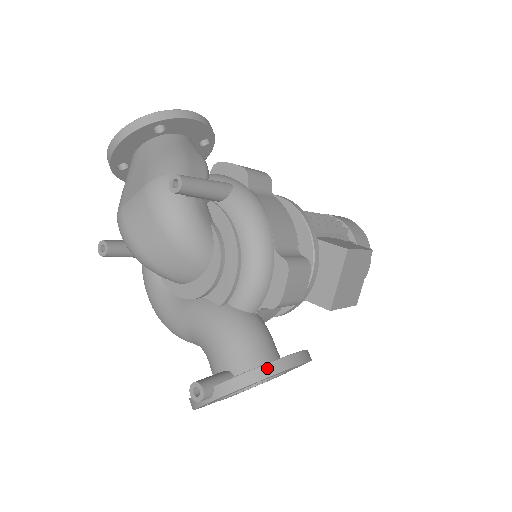
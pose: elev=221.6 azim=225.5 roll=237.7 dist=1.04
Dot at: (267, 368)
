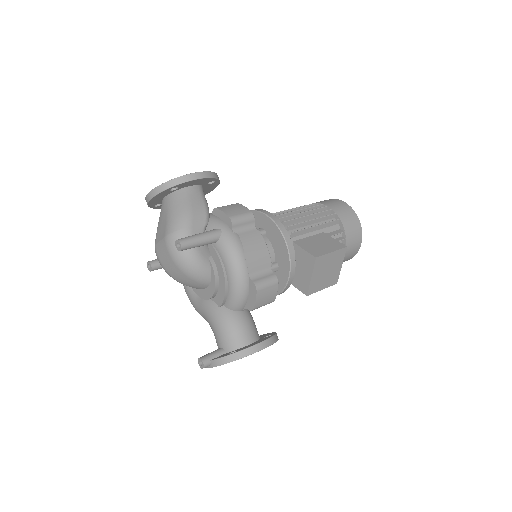
Dot at: (239, 354)
